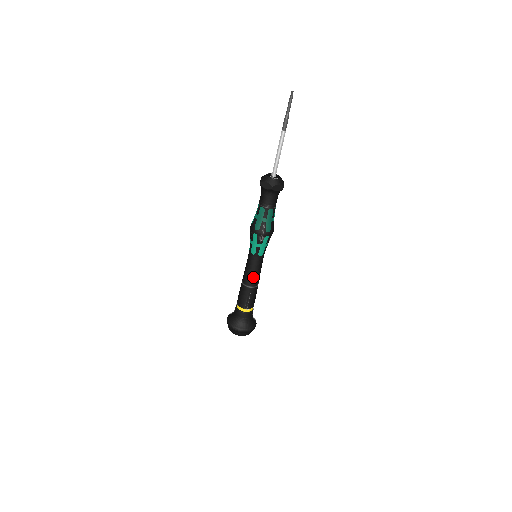
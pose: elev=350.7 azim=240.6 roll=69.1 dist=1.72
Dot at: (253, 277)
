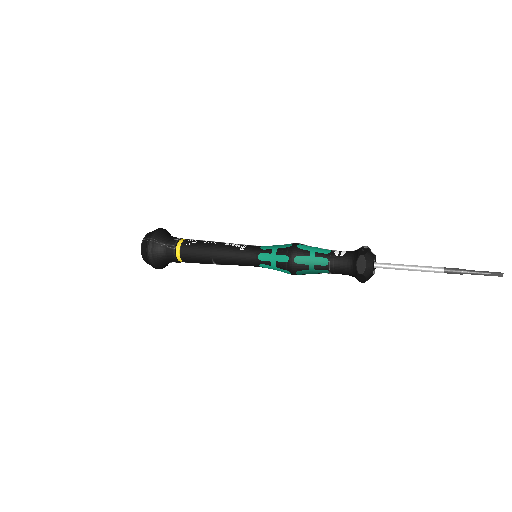
Dot at: occluded
